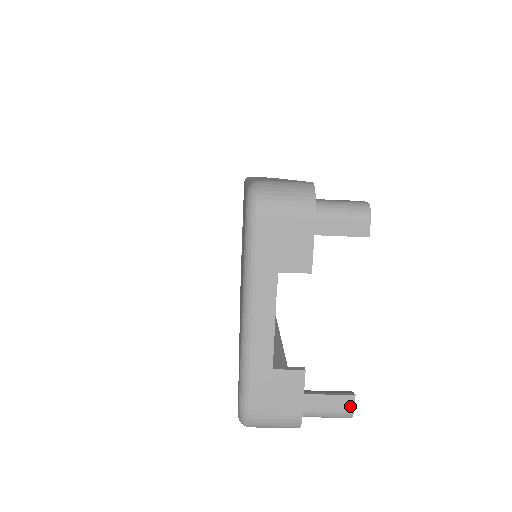
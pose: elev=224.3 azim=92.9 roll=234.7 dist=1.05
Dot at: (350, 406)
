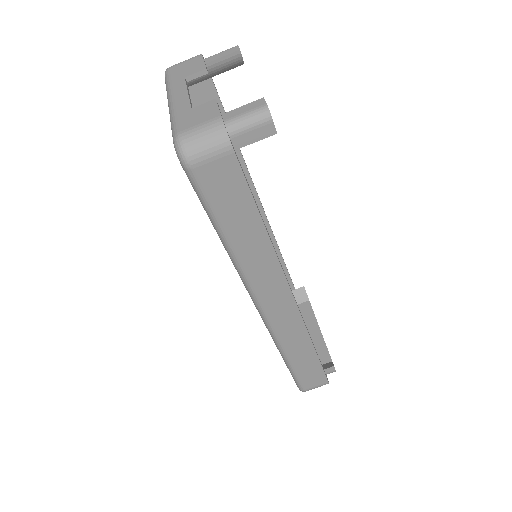
Dot at: (262, 103)
